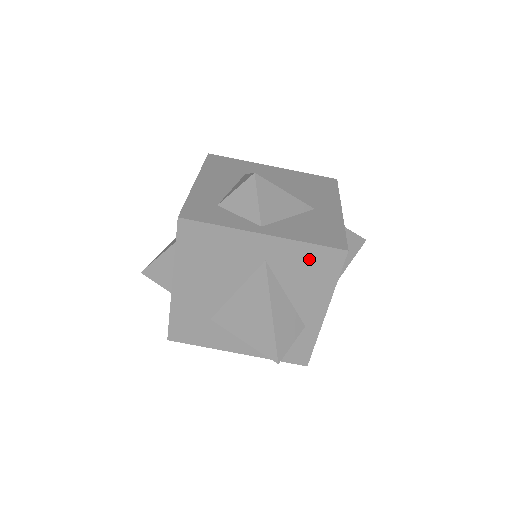
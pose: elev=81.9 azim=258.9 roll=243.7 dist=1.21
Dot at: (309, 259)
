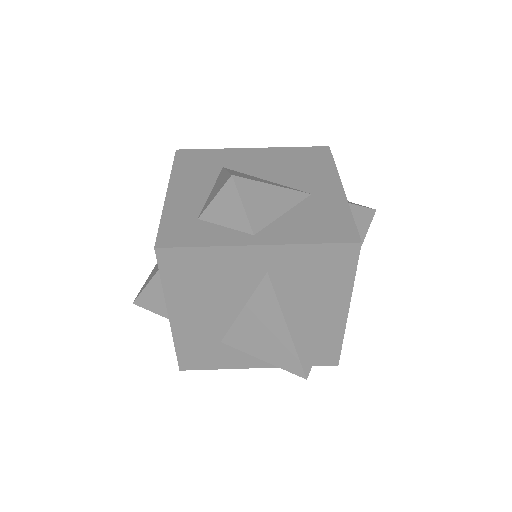
Dot at: (317, 260)
